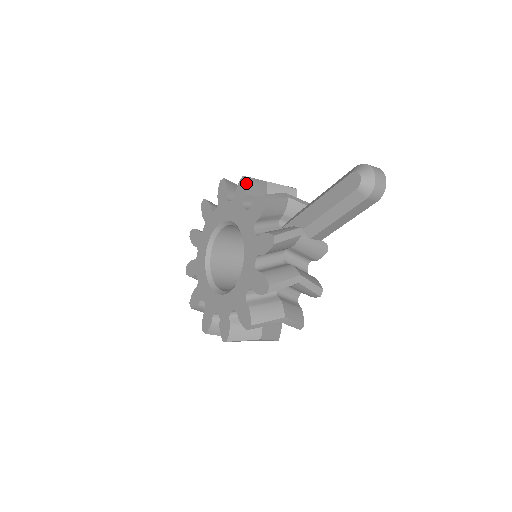
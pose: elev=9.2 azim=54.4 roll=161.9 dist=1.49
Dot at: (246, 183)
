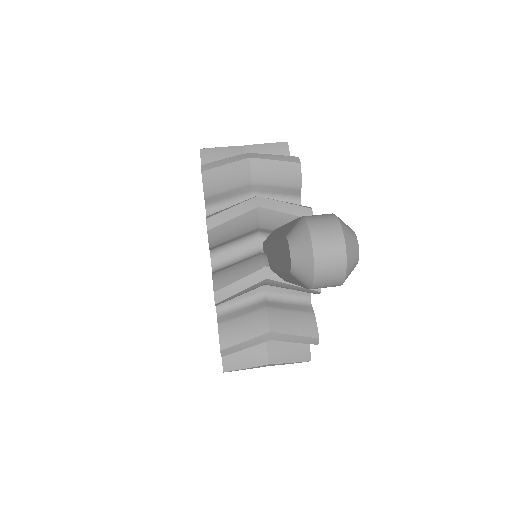
Dot at: (202, 181)
